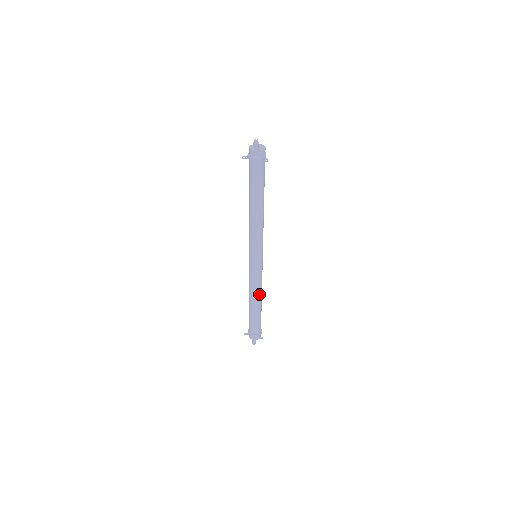
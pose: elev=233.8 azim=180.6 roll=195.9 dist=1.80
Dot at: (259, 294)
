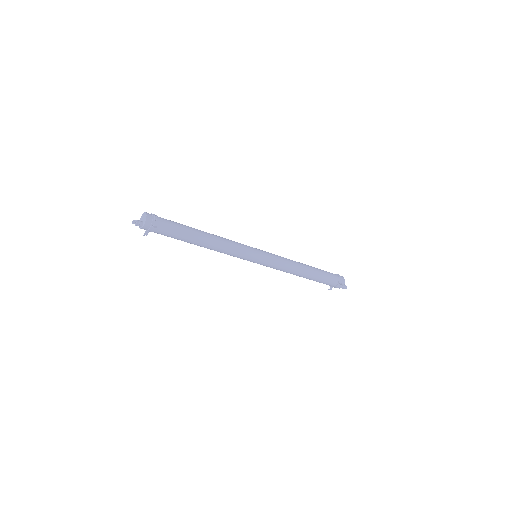
Dot at: (296, 270)
